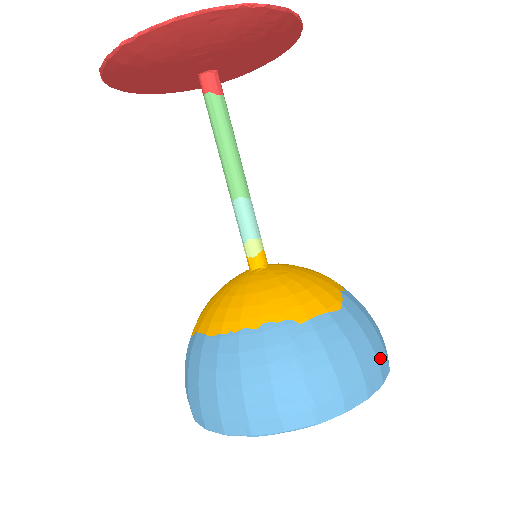
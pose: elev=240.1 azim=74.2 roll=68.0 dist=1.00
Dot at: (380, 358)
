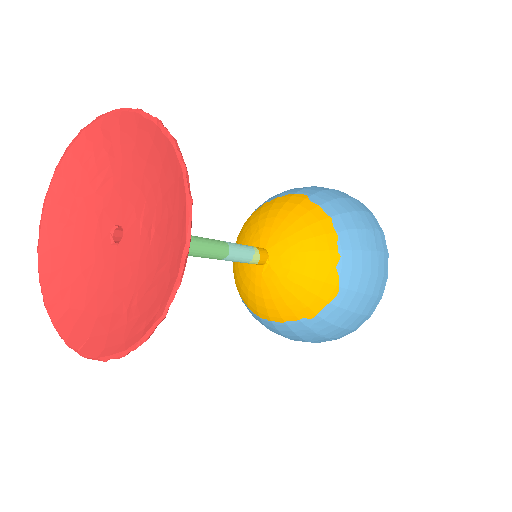
Dot at: (377, 289)
